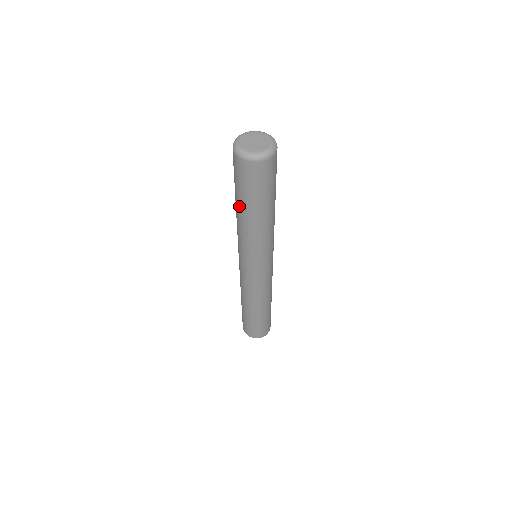
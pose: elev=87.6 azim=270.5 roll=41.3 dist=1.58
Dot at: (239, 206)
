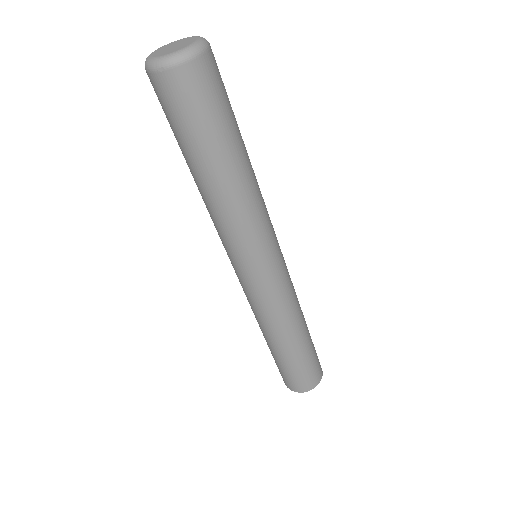
Dot at: (190, 166)
